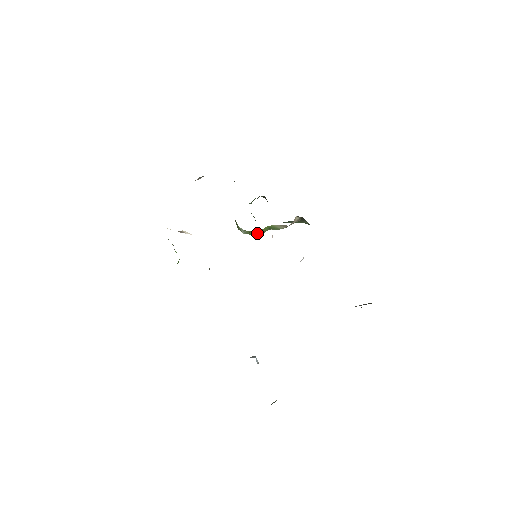
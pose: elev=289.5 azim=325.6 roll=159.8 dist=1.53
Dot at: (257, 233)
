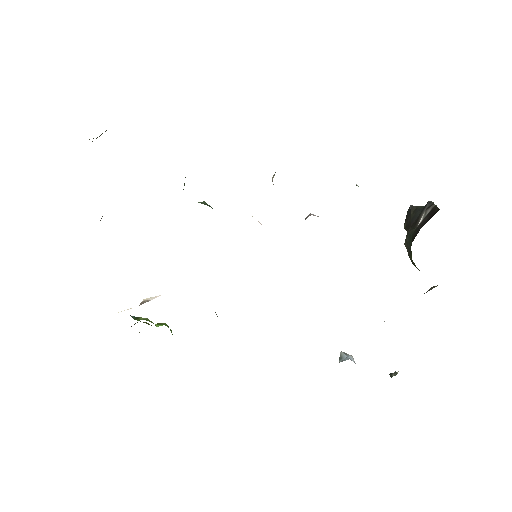
Dot at: occluded
